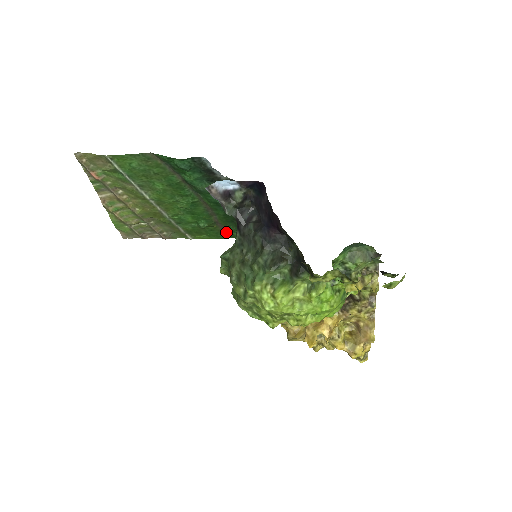
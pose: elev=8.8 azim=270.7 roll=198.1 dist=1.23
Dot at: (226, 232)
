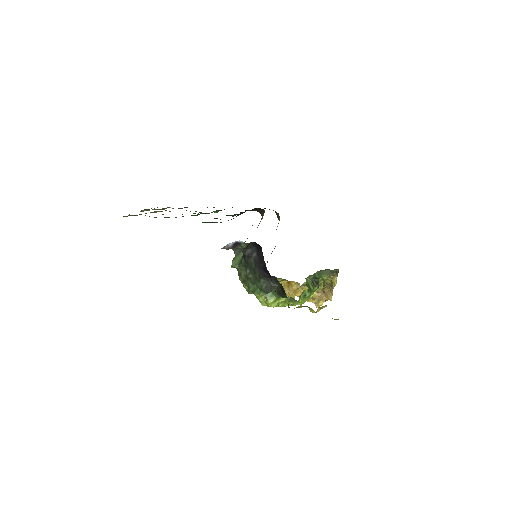
Dot at: occluded
